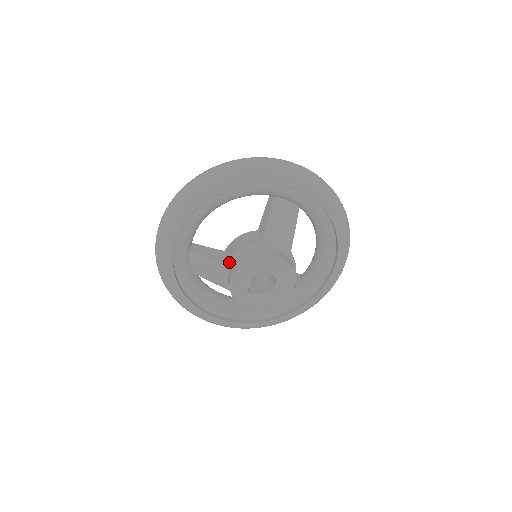
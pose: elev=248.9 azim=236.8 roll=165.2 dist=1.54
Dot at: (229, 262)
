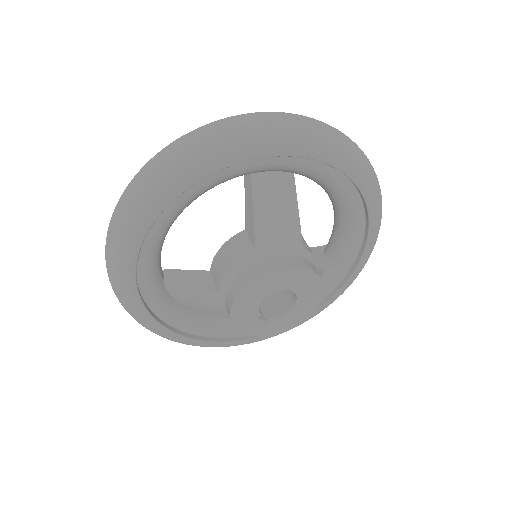
Dot at: (221, 291)
